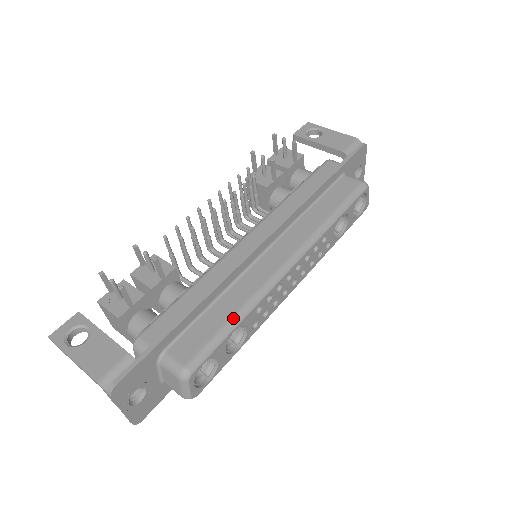
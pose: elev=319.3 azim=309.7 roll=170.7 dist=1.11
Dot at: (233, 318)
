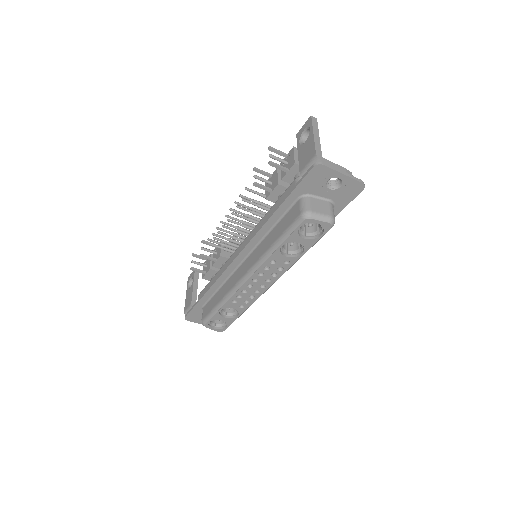
Dot at: (218, 304)
